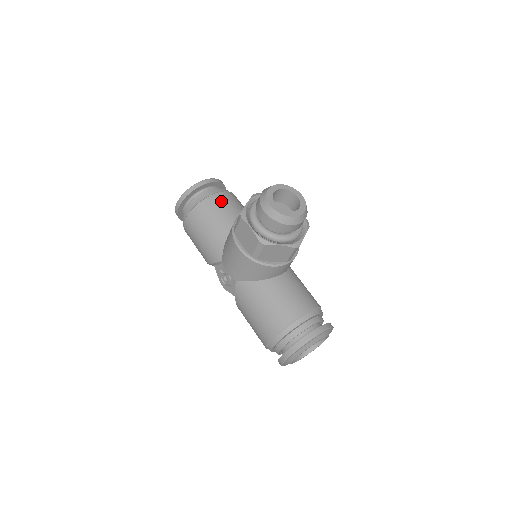
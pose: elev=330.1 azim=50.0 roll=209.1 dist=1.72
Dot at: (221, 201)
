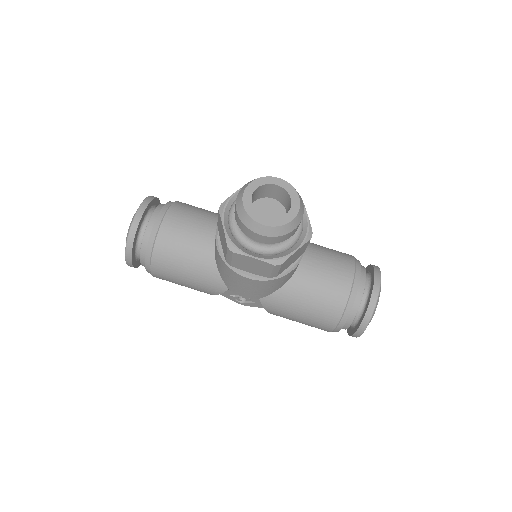
Dot at: (175, 227)
